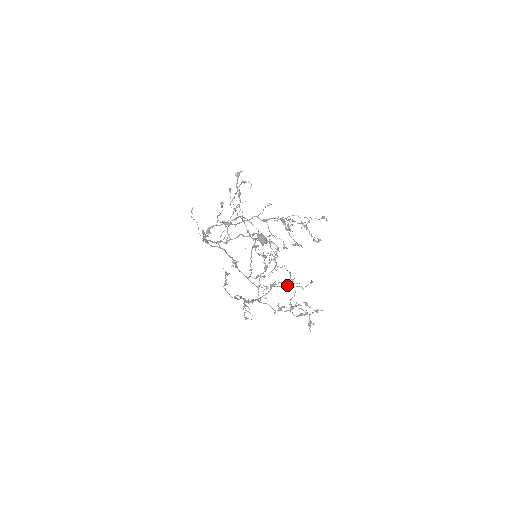
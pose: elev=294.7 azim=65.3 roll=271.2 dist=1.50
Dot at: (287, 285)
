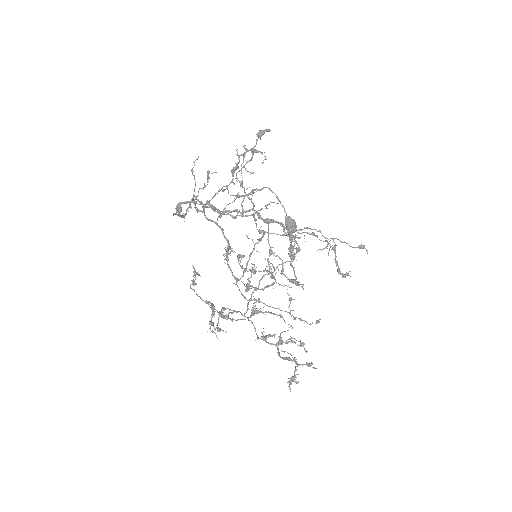
Dot at: occluded
